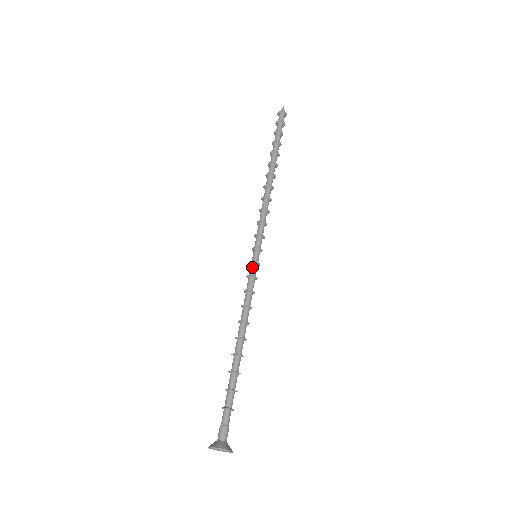
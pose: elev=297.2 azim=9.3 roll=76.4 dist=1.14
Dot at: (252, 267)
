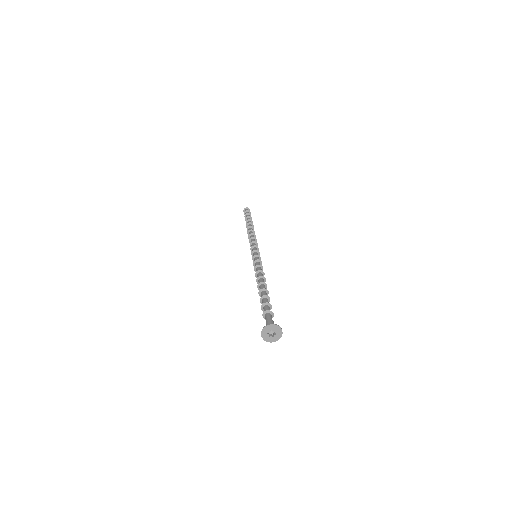
Dot at: (255, 258)
